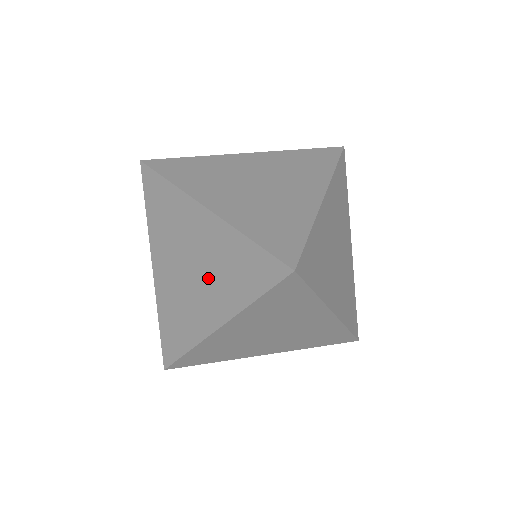
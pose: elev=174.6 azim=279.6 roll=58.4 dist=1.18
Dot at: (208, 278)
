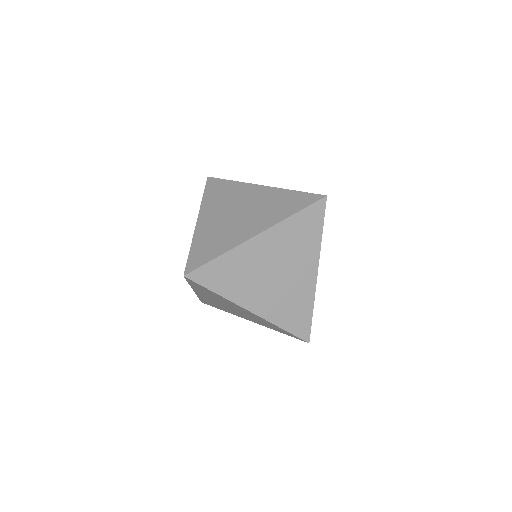
Dot at: occluded
